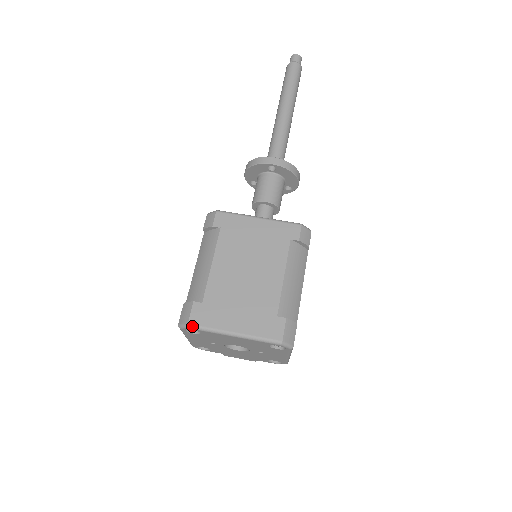
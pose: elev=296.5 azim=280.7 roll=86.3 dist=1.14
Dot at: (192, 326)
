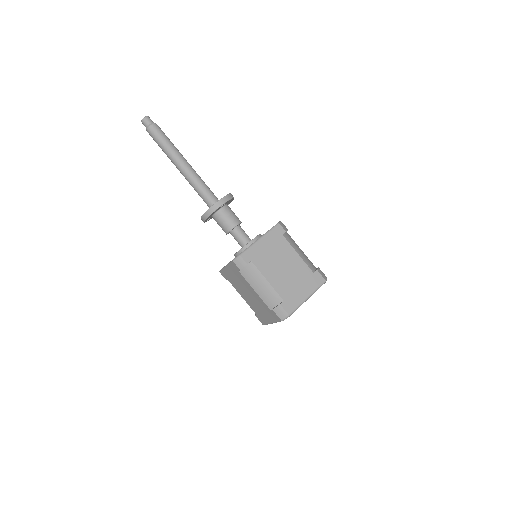
Dot at: (291, 314)
